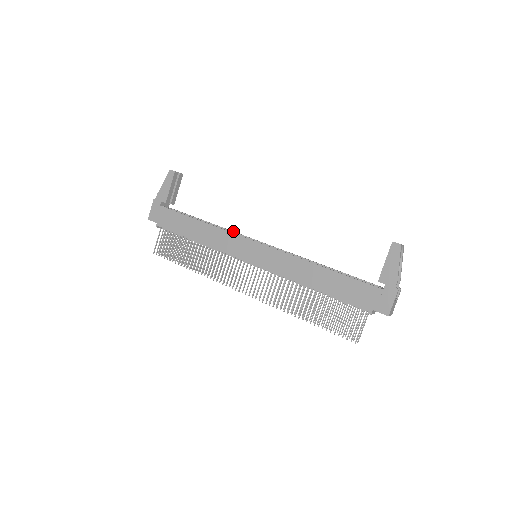
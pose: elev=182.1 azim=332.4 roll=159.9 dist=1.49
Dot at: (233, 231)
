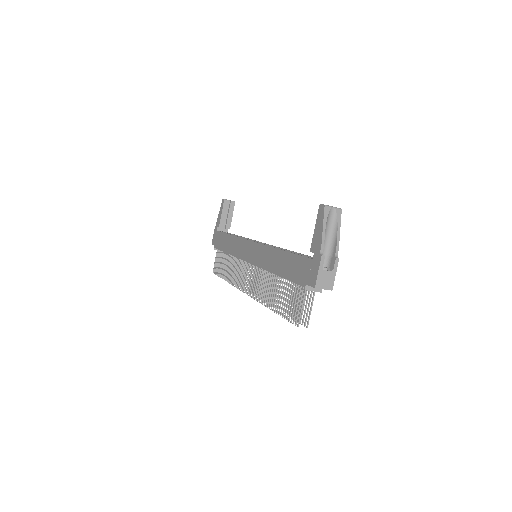
Dot at: occluded
